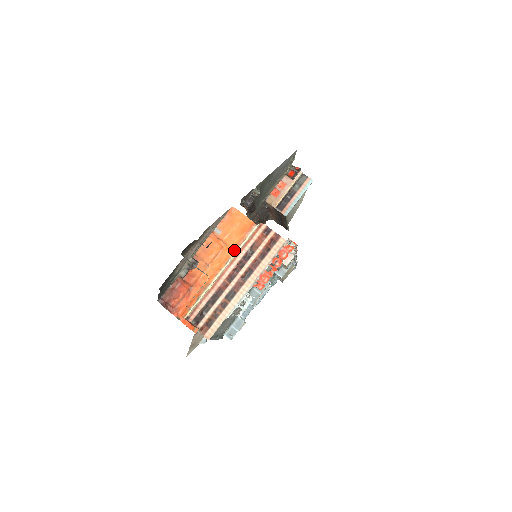
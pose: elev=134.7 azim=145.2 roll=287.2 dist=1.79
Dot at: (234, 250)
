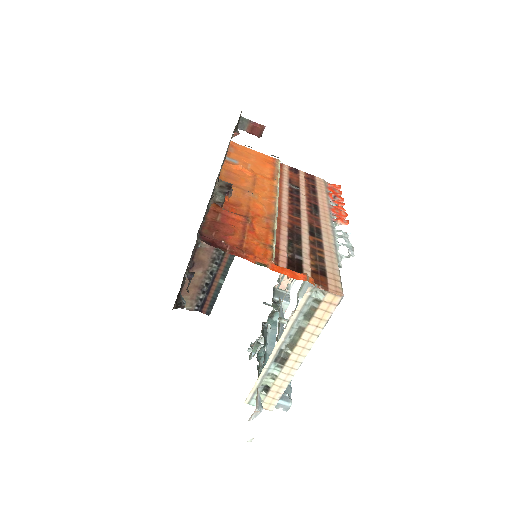
Dot at: (274, 179)
